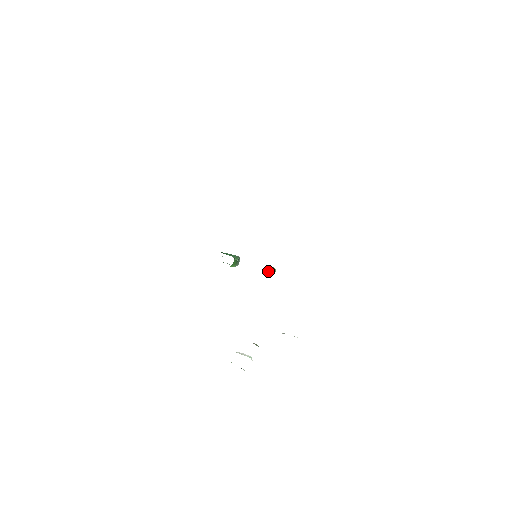
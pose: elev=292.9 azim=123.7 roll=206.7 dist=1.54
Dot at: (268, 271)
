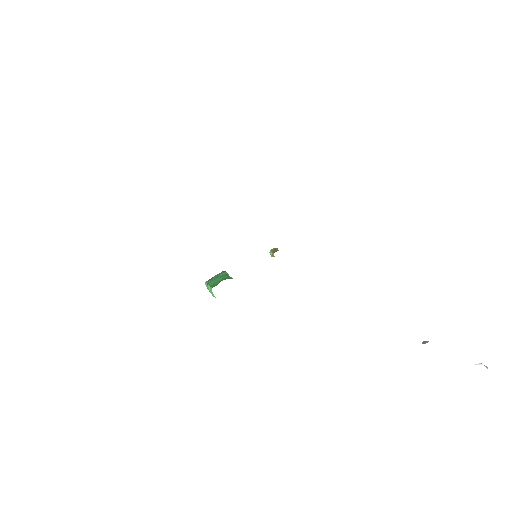
Dot at: occluded
